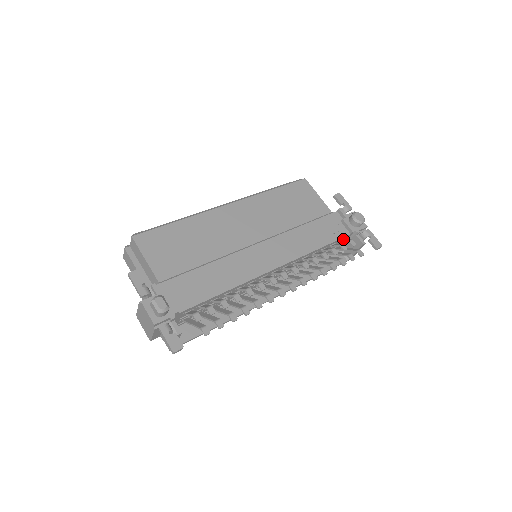
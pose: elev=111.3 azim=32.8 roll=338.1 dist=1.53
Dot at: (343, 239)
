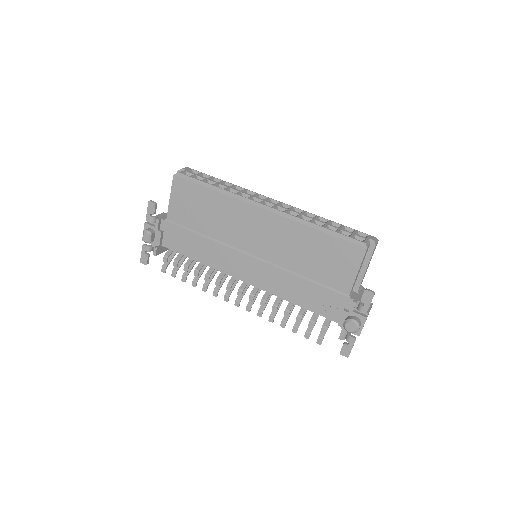
Dot at: occluded
